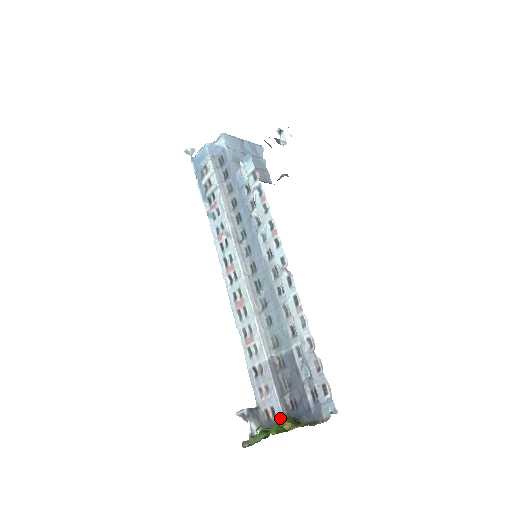
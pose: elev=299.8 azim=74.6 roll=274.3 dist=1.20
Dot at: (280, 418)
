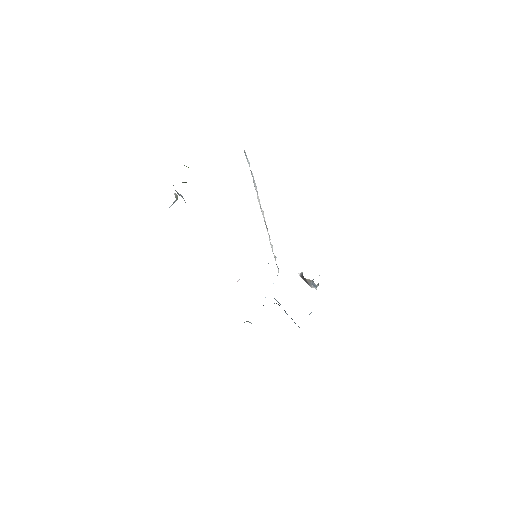
Dot at: occluded
